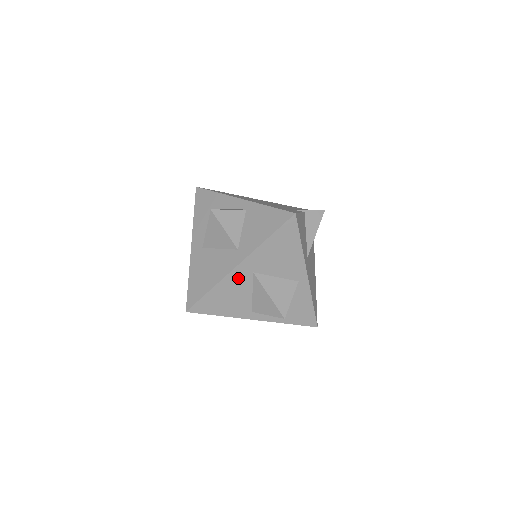
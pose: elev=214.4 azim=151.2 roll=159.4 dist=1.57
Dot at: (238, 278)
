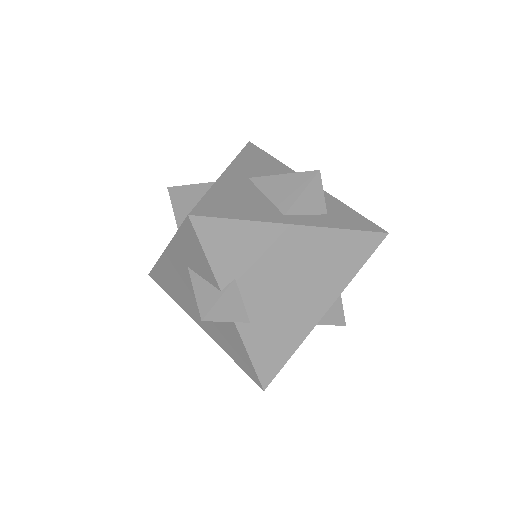
Dot at: (234, 183)
